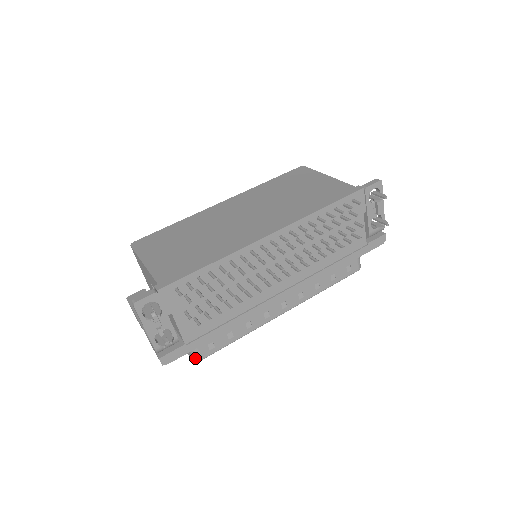
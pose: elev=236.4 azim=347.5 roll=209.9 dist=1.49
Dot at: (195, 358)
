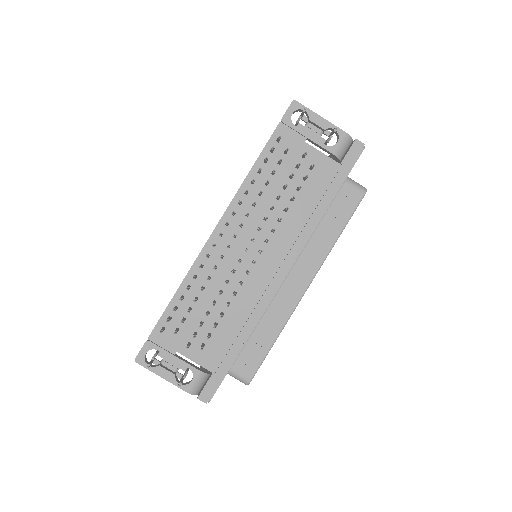
Dot at: (244, 383)
